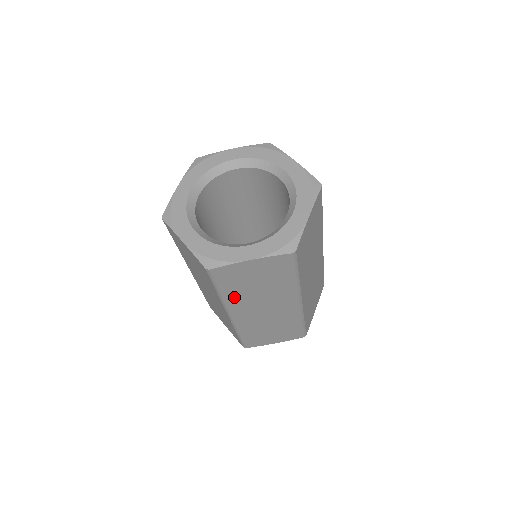
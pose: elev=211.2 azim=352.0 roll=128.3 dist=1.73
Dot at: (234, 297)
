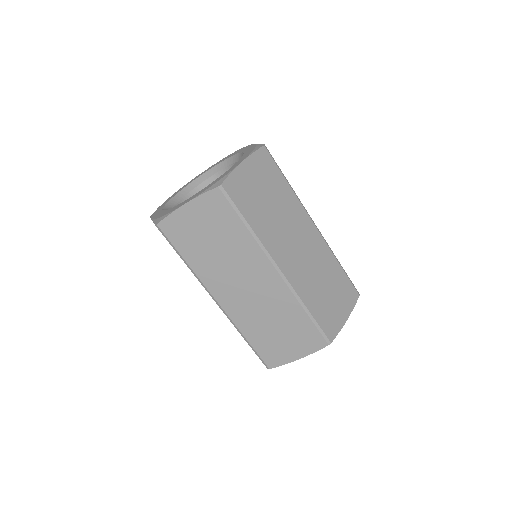
Dot at: (202, 267)
